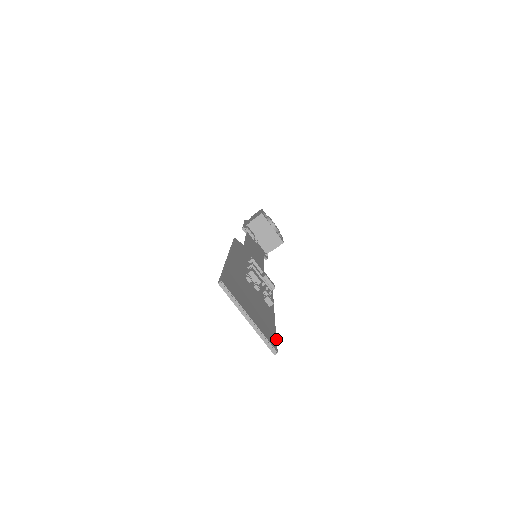
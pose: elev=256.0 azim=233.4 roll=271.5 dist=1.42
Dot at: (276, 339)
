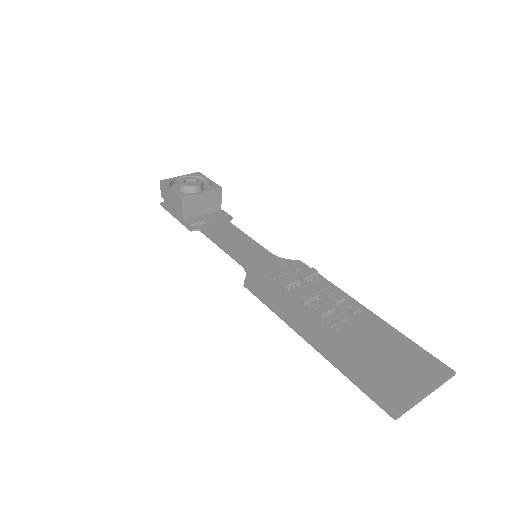
Dot at: (428, 353)
